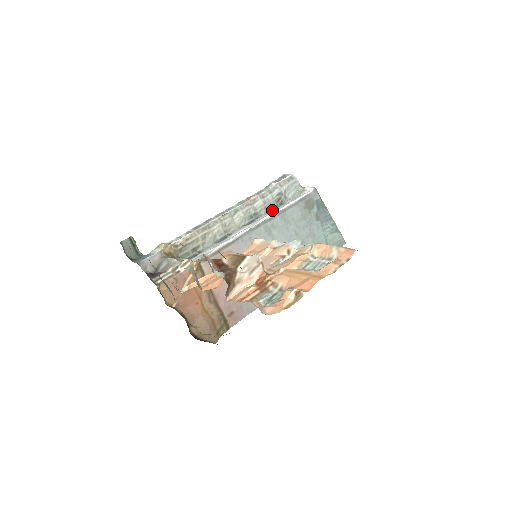
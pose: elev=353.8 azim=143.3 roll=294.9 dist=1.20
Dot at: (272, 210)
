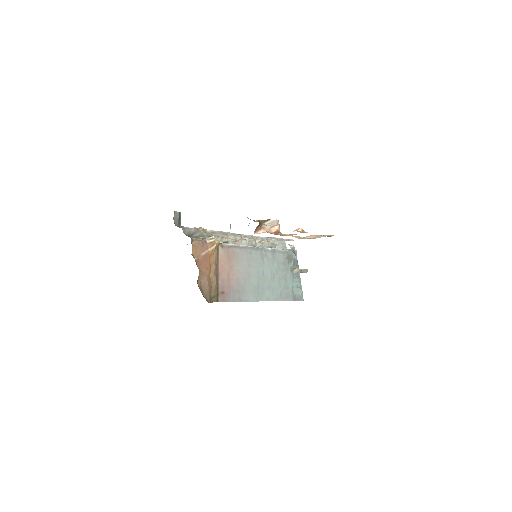
Dot at: occluded
